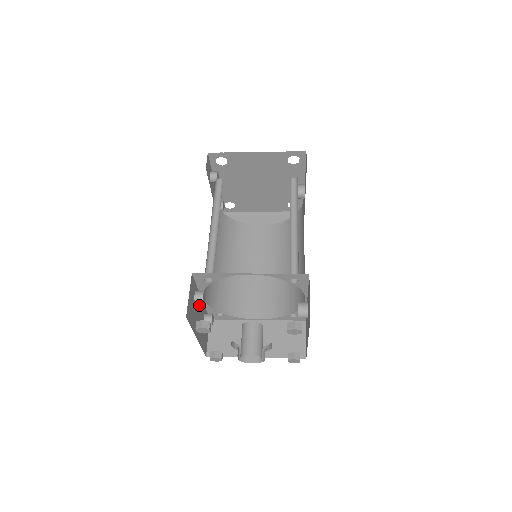
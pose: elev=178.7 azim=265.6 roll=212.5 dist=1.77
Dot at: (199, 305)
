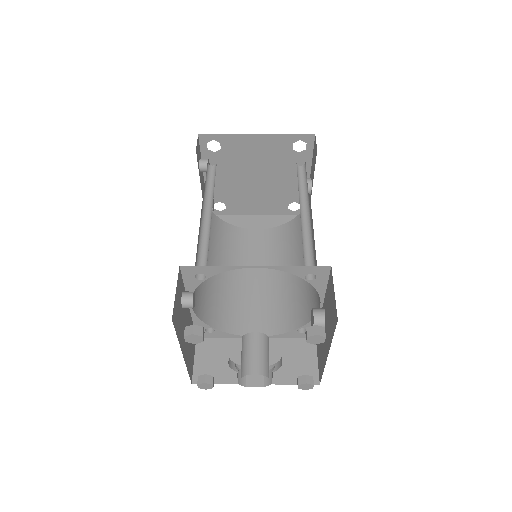
Dot at: (186, 313)
